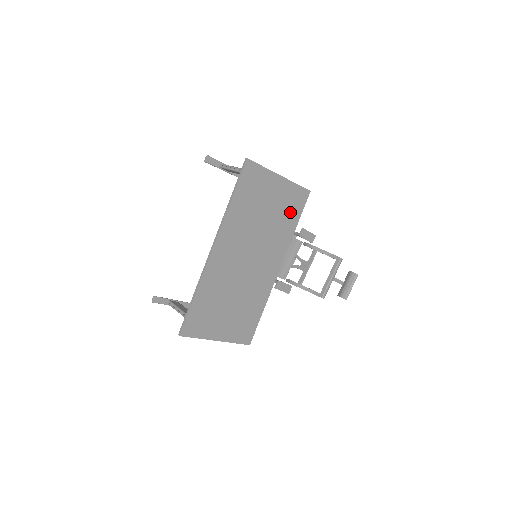
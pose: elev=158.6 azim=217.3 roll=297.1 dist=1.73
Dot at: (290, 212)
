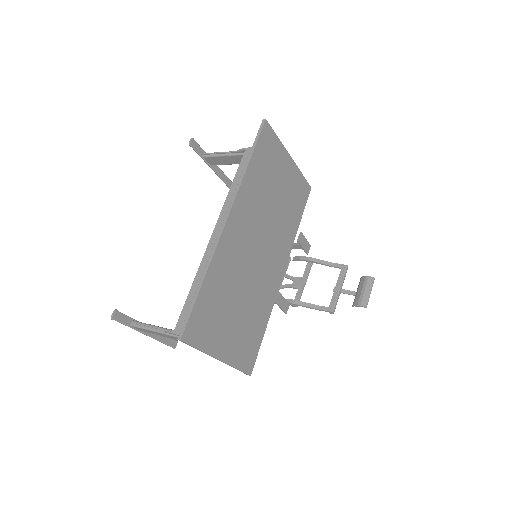
Dot at: (295, 204)
